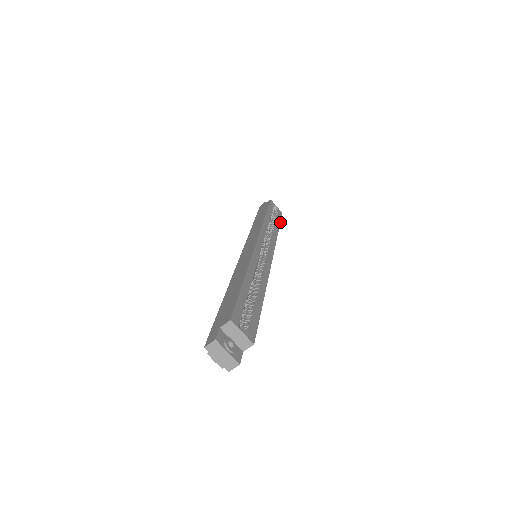
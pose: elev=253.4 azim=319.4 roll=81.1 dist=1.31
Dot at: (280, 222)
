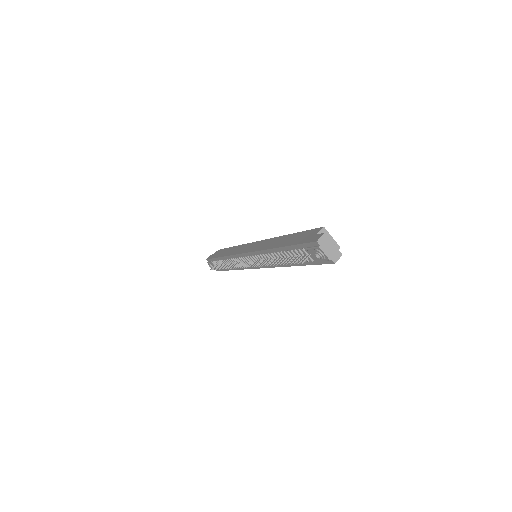
Dot at: occluded
